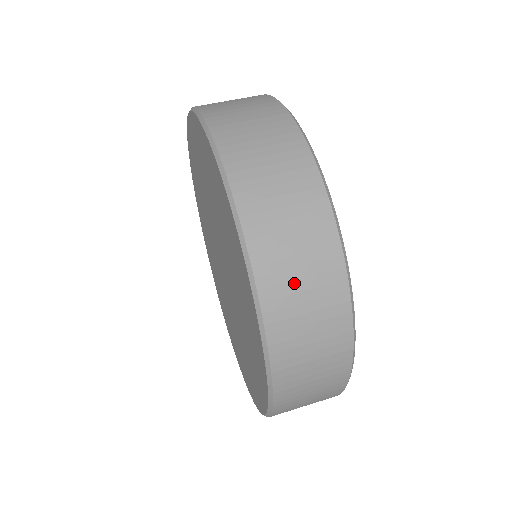
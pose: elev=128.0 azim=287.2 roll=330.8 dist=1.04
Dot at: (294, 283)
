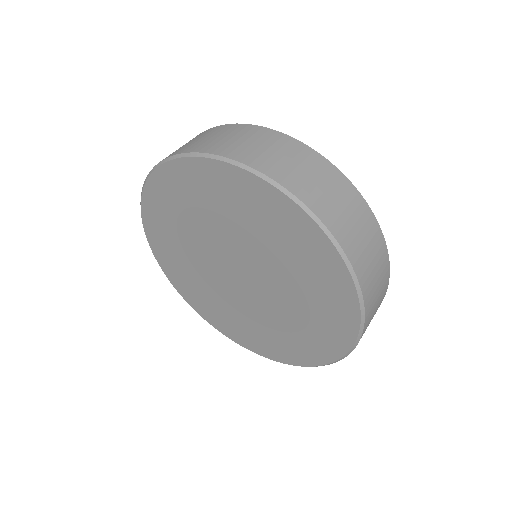
Dot at: (375, 292)
